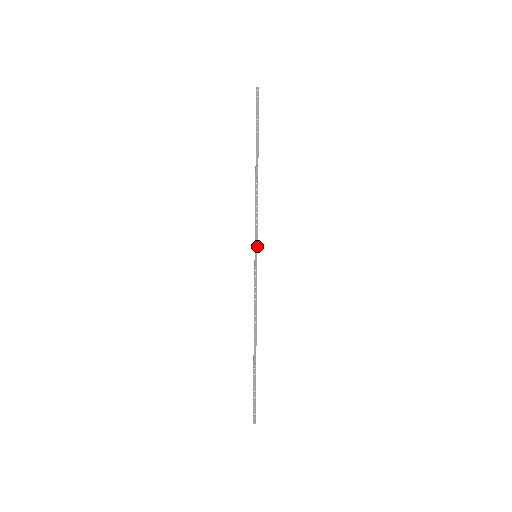
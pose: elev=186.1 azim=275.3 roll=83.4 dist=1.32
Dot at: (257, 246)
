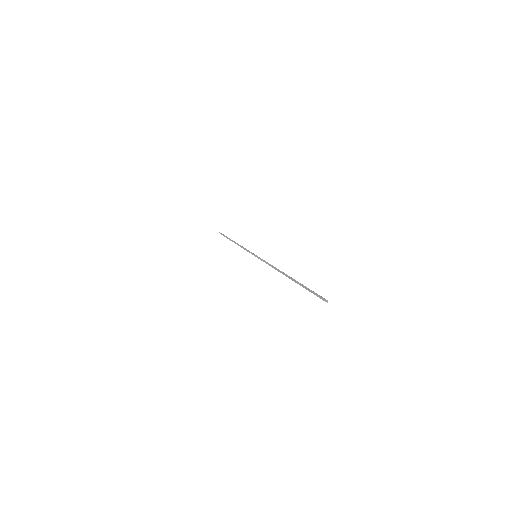
Dot at: occluded
